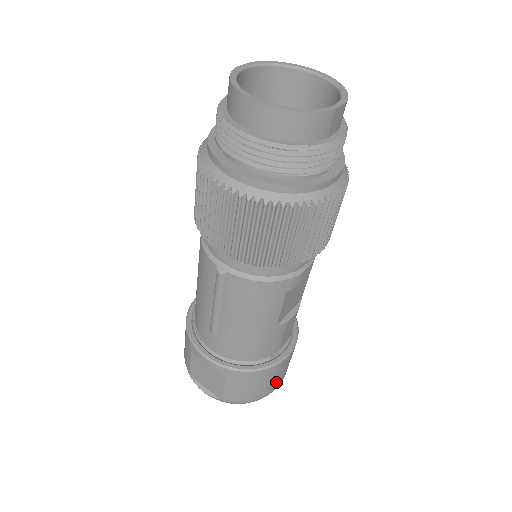
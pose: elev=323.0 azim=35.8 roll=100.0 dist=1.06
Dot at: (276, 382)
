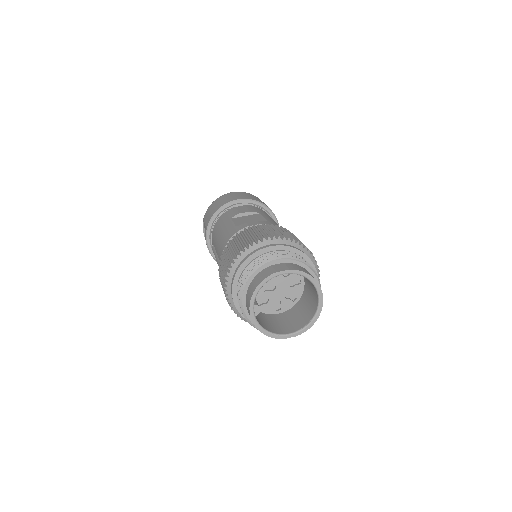
Dot at: occluded
